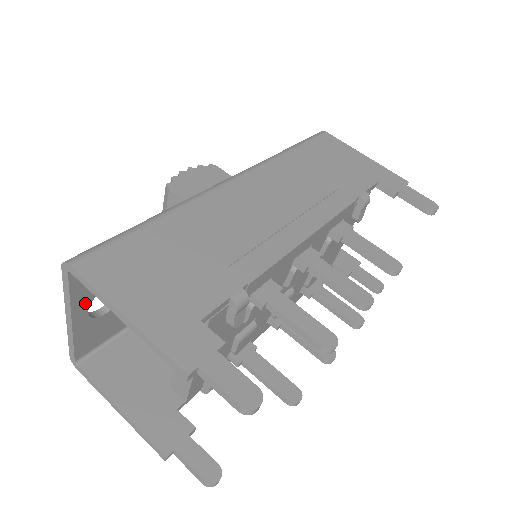
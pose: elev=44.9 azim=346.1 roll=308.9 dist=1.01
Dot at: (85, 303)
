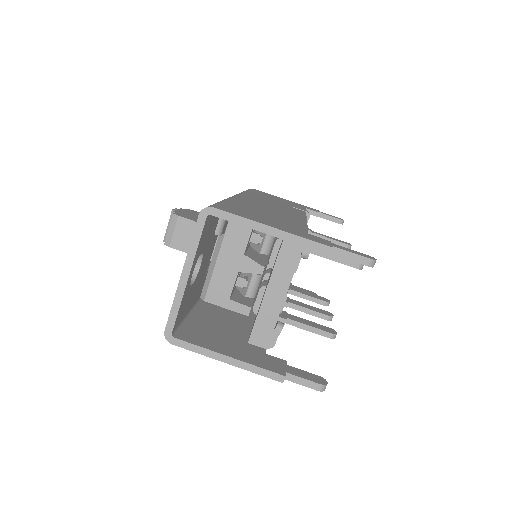
Dot at: (195, 261)
